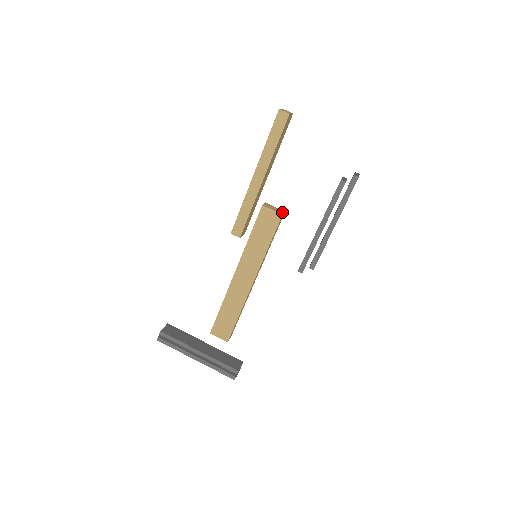
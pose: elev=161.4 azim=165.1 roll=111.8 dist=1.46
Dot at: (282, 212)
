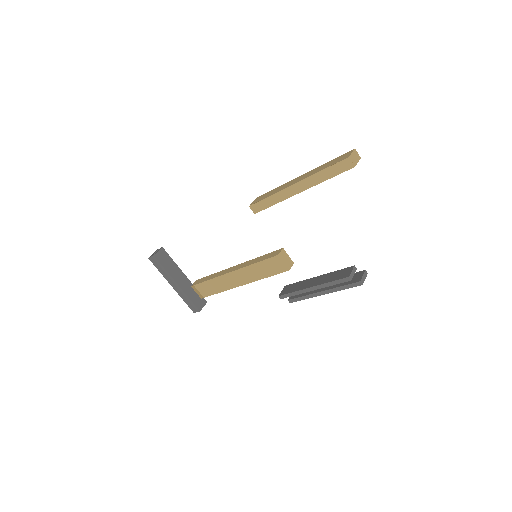
Dot at: (291, 265)
